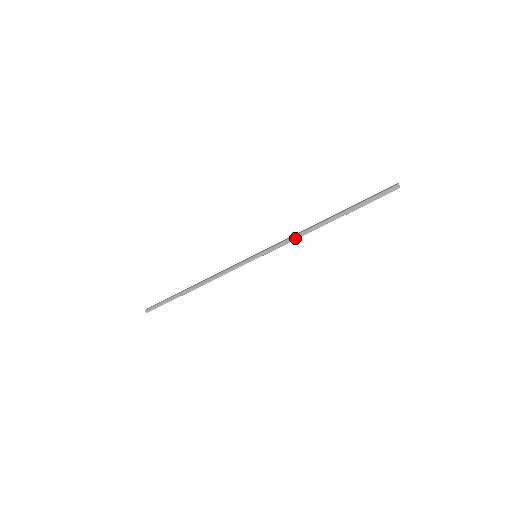
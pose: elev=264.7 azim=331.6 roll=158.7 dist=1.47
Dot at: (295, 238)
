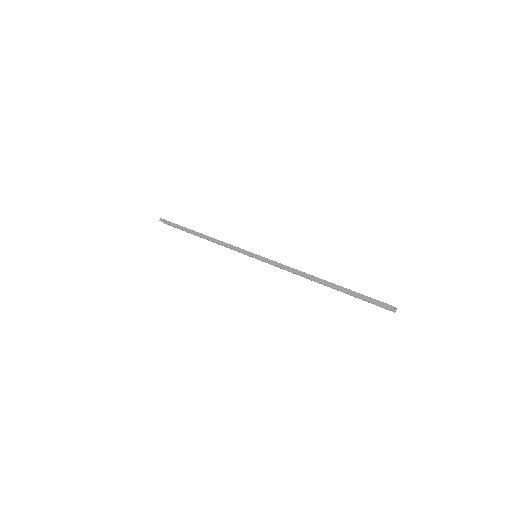
Dot at: (290, 270)
